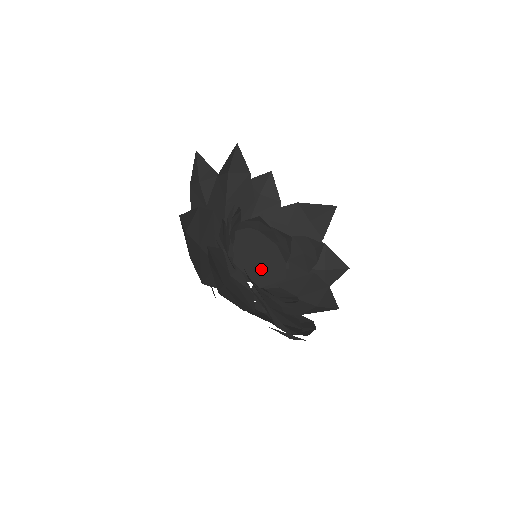
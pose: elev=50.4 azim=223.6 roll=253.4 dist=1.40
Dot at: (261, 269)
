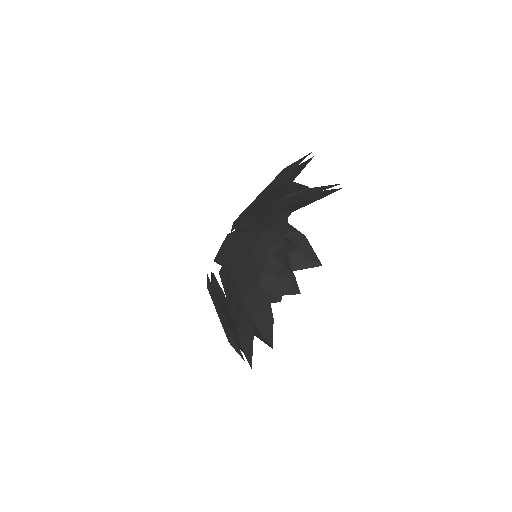
Dot at: occluded
